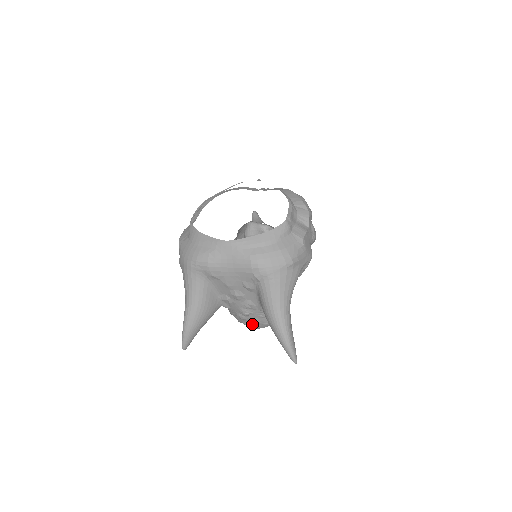
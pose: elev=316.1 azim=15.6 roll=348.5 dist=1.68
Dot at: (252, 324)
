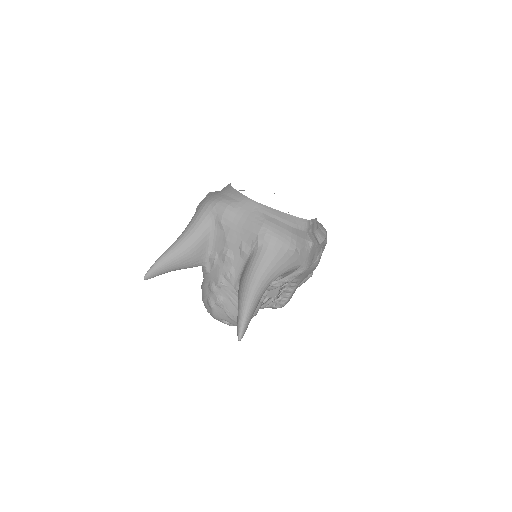
Dot at: (216, 302)
